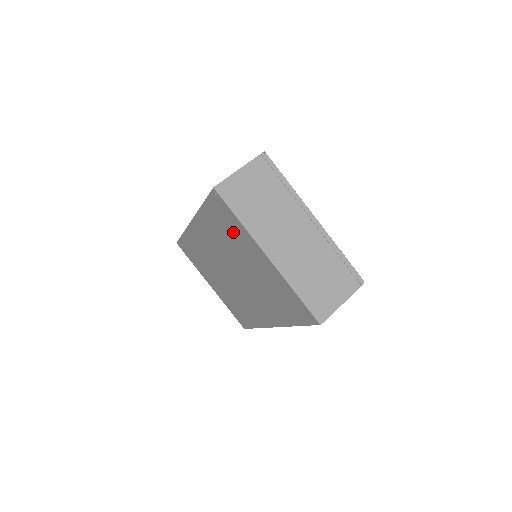
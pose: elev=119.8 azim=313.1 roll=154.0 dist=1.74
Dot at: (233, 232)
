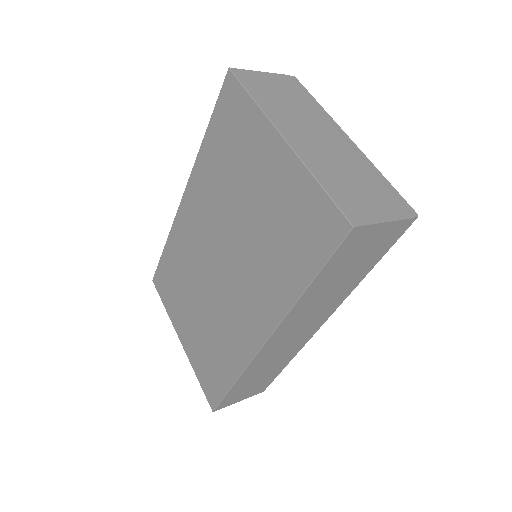
Dot at: (239, 141)
